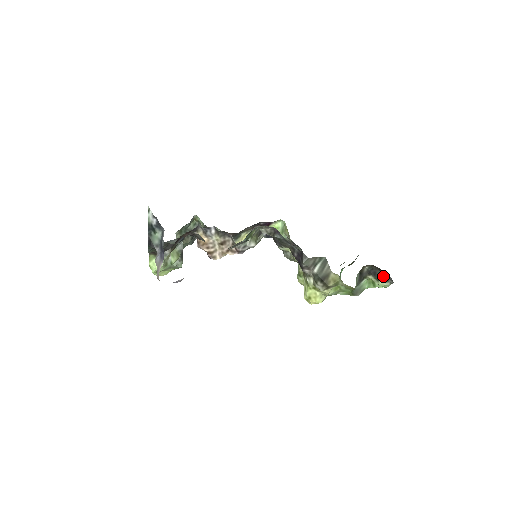
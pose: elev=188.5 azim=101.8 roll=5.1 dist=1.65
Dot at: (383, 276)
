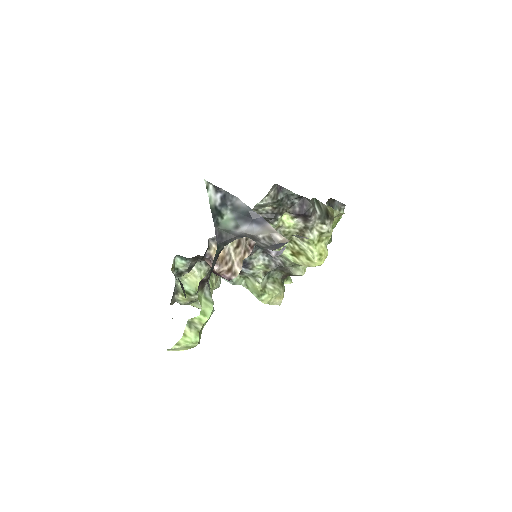
Dot at: (337, 207)
